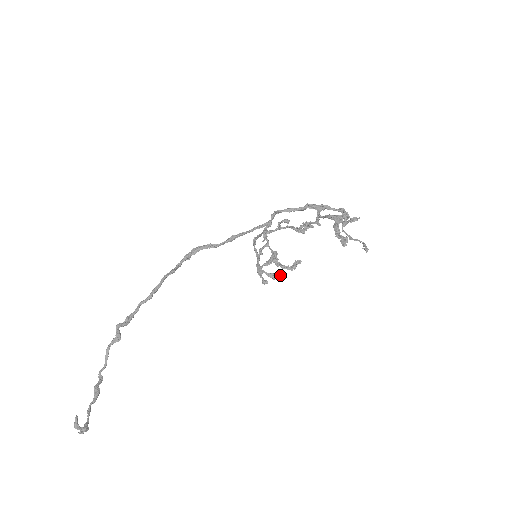
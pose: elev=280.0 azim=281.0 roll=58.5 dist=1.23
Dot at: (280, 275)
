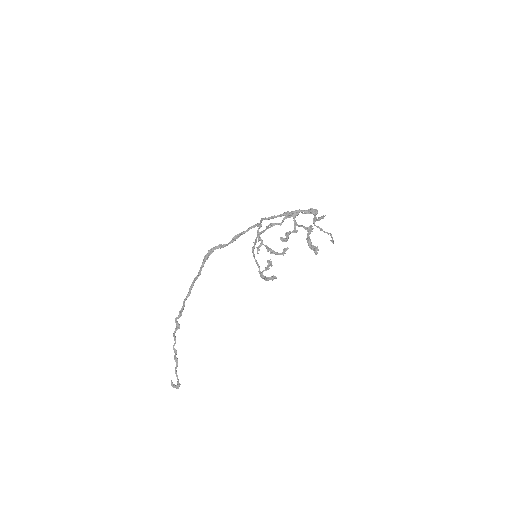
Dot at: (276, 278)
